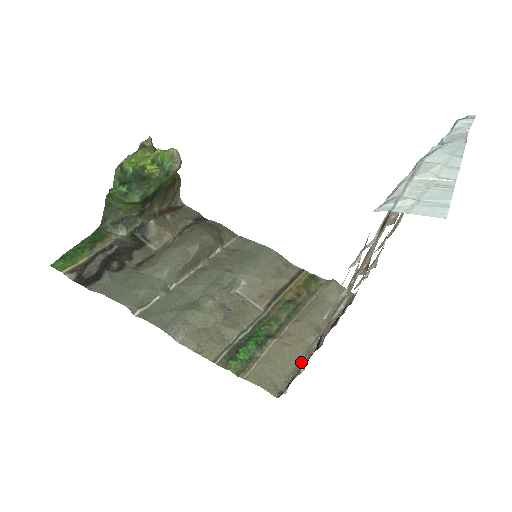
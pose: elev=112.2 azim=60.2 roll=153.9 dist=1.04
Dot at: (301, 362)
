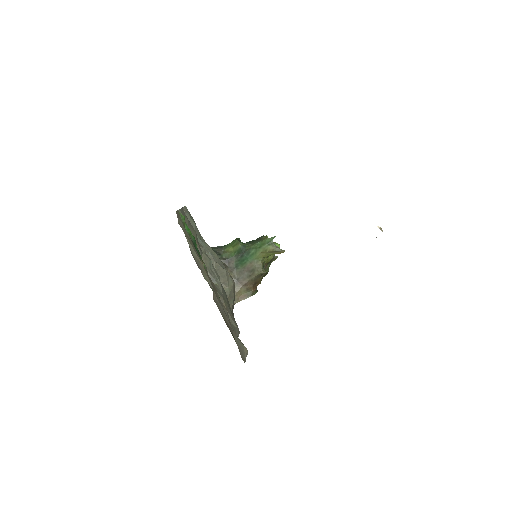
Dot at: (194, 258)
